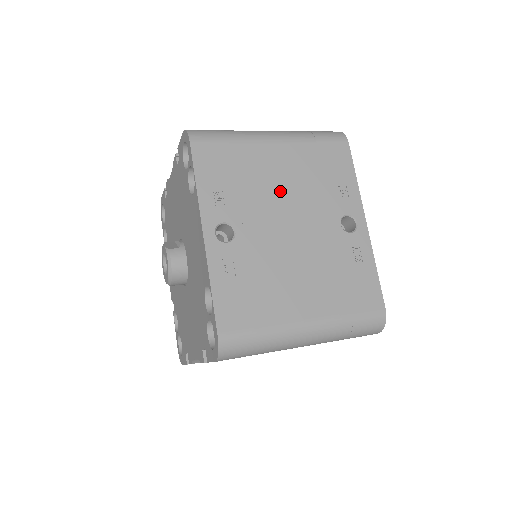
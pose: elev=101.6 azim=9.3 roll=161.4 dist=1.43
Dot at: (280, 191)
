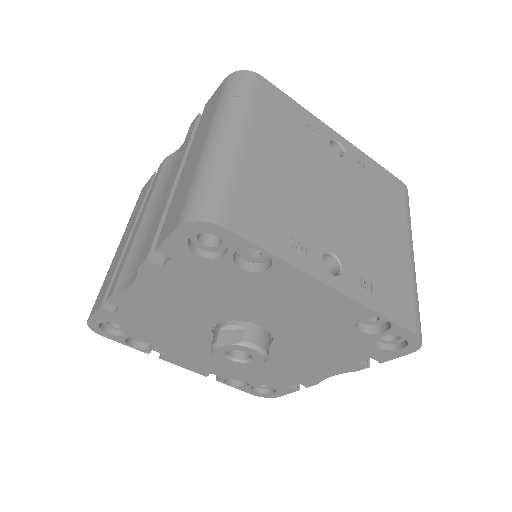
Dot at: (299, 179)
